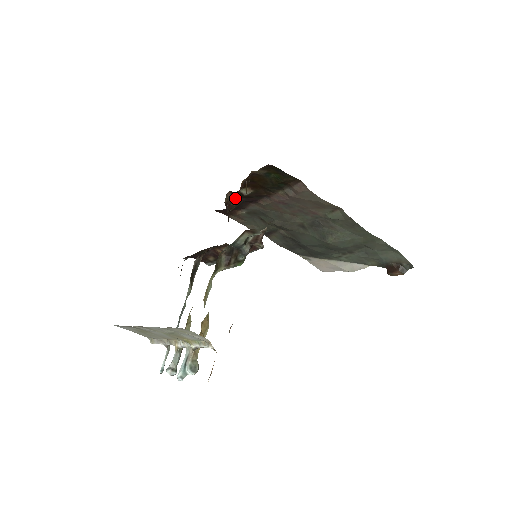
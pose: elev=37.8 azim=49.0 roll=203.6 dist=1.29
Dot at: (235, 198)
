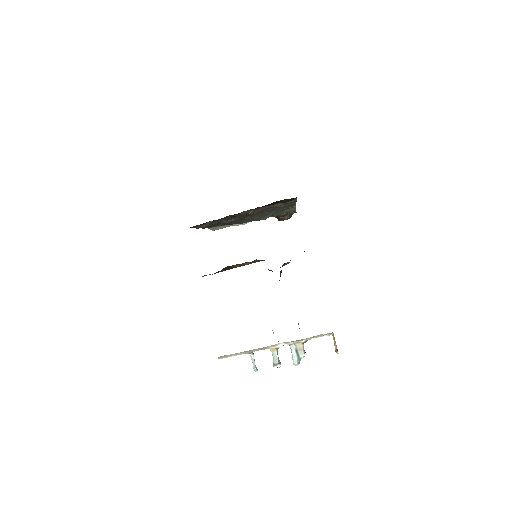
Dot at: occluded
